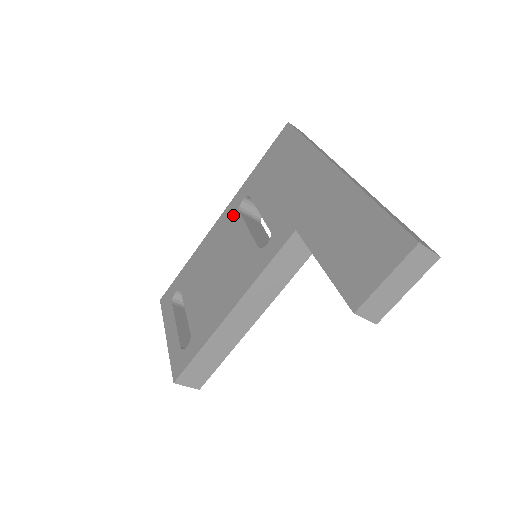
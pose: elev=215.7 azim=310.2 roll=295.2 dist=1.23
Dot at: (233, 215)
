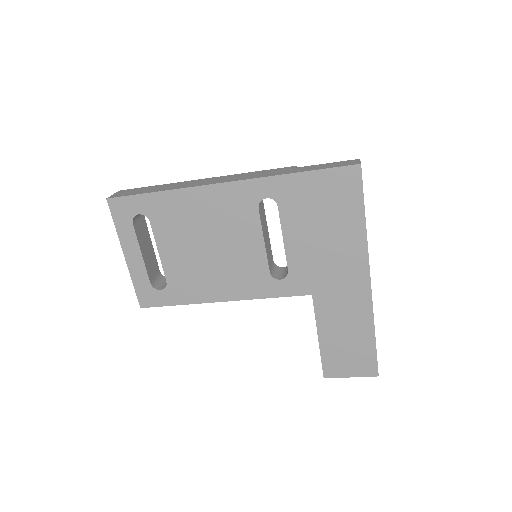
Dot at: (249, 204)
